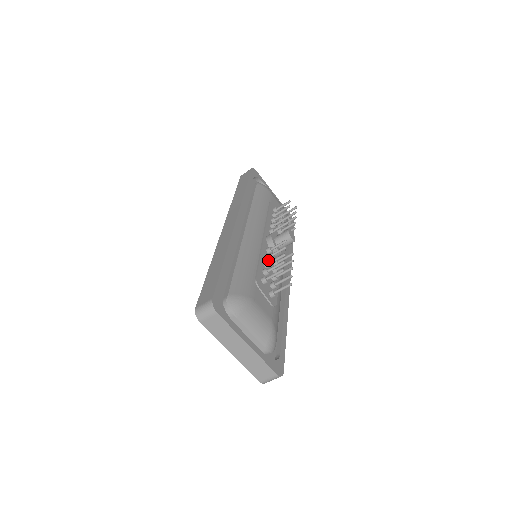
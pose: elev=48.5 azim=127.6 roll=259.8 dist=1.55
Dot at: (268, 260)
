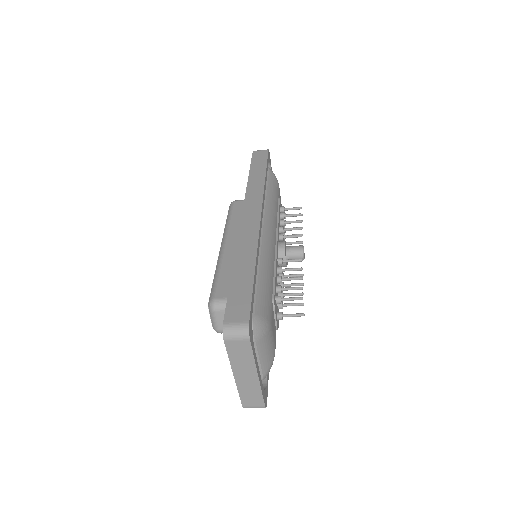
Dot at: occluded
